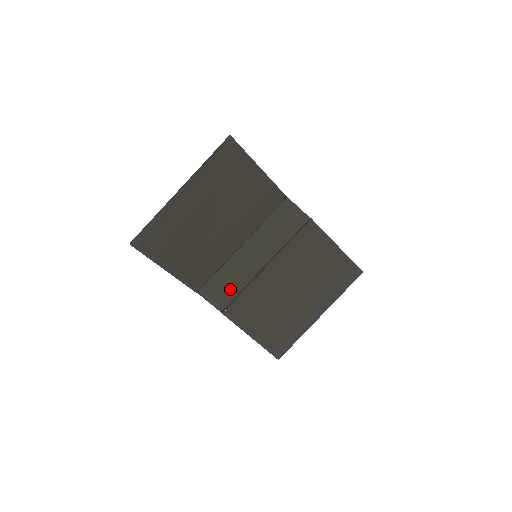
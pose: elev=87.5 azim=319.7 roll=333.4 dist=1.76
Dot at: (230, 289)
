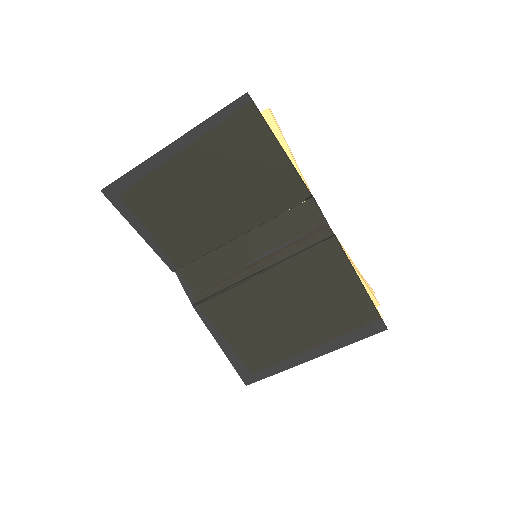
Dot at: (210, 283)
